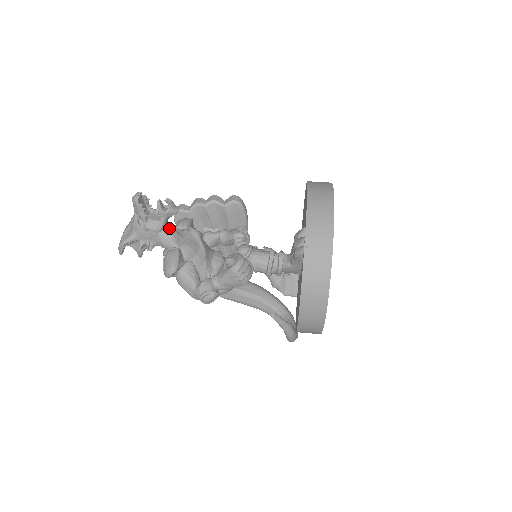
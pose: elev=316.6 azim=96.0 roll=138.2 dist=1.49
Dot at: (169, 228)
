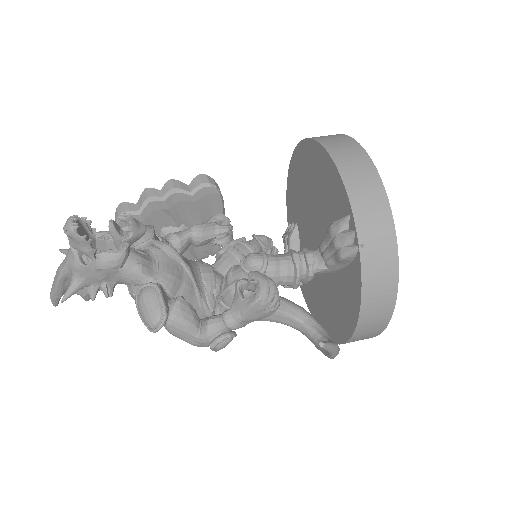
Dot at: (131, 255)
